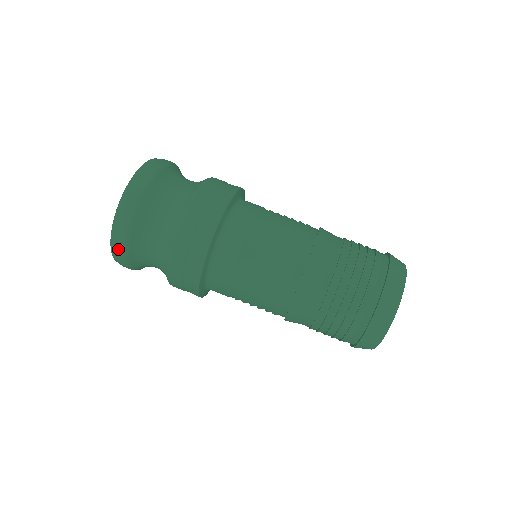
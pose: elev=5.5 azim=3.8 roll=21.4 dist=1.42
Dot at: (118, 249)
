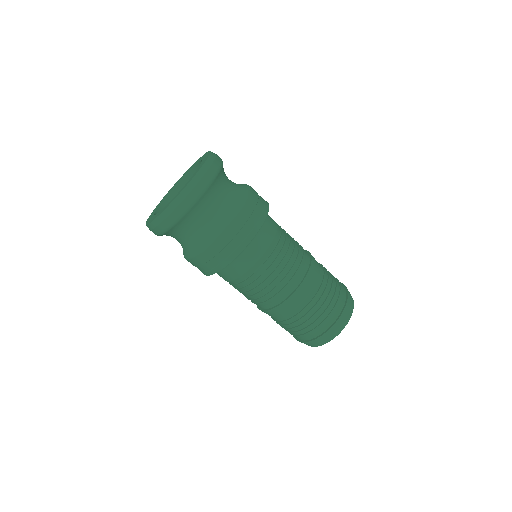
Dot at: occluded
